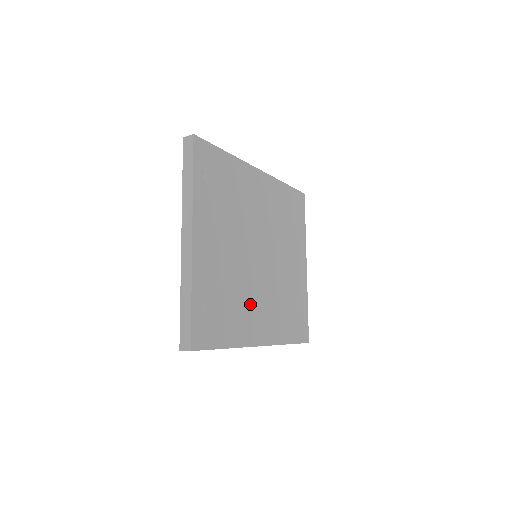
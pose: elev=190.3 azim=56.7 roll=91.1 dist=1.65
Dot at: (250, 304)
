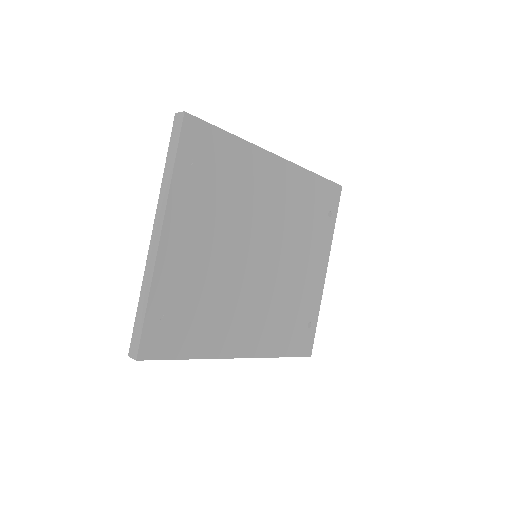
Dot at: (233, 311)
